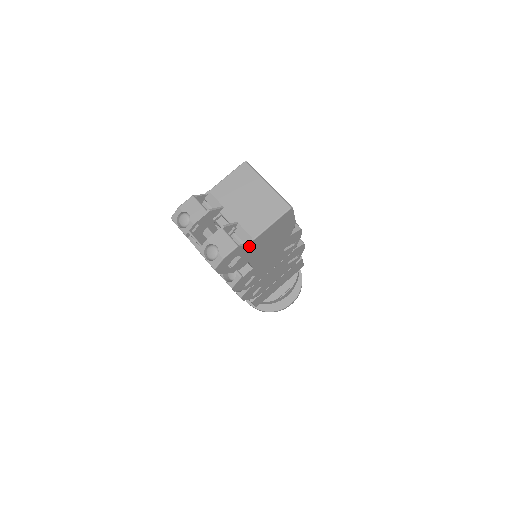
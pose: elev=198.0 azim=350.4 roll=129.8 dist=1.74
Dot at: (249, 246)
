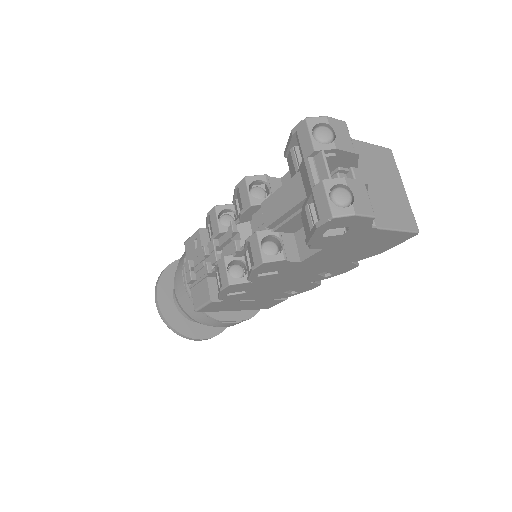
Dot at: (363, 230)
